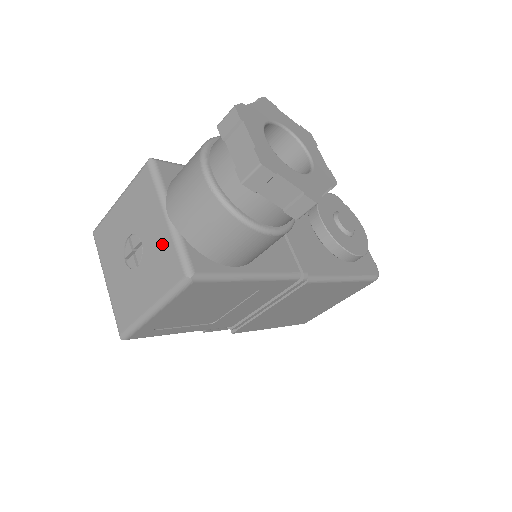
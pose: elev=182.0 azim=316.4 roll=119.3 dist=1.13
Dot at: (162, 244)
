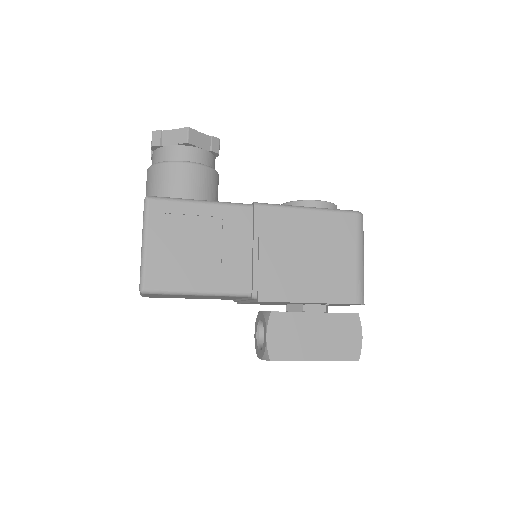
Dot at: occluded
